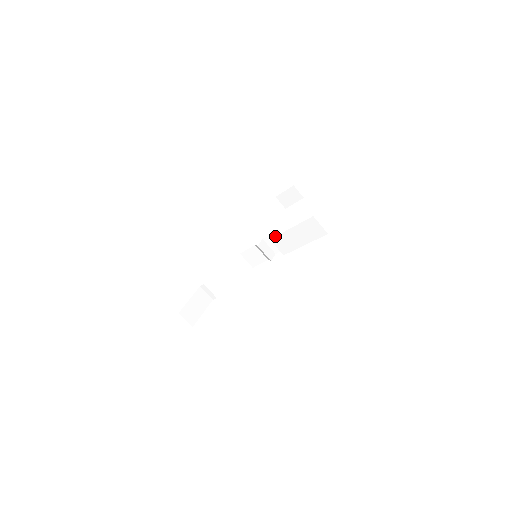
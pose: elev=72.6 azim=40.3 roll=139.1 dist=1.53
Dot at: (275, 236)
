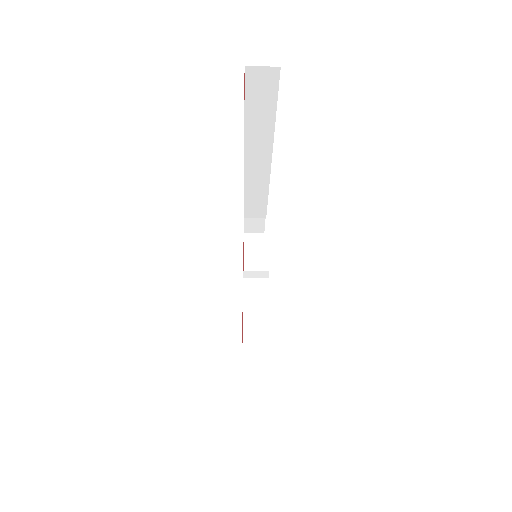
Dot at: occluded
